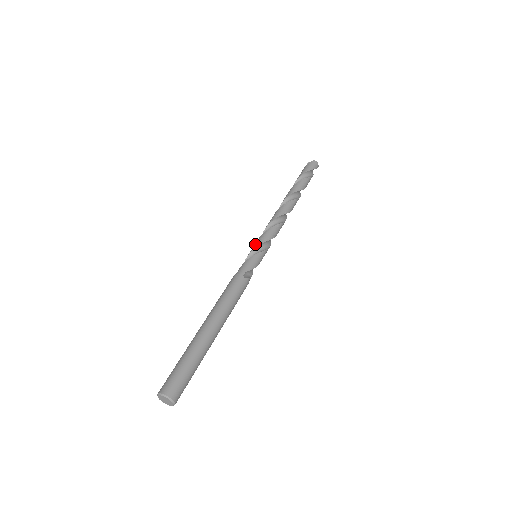
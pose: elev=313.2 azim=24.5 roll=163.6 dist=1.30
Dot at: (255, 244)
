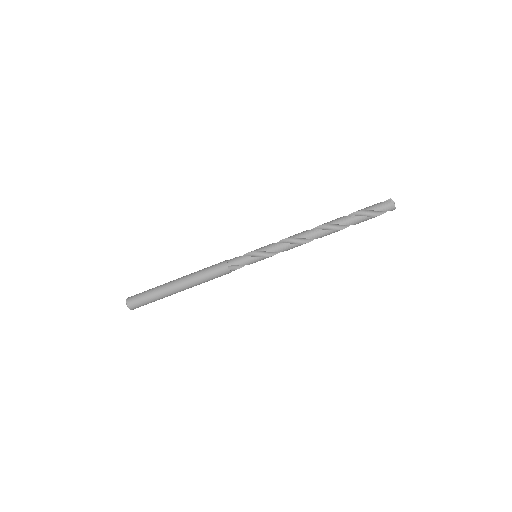
Dot at: (262, 247)
